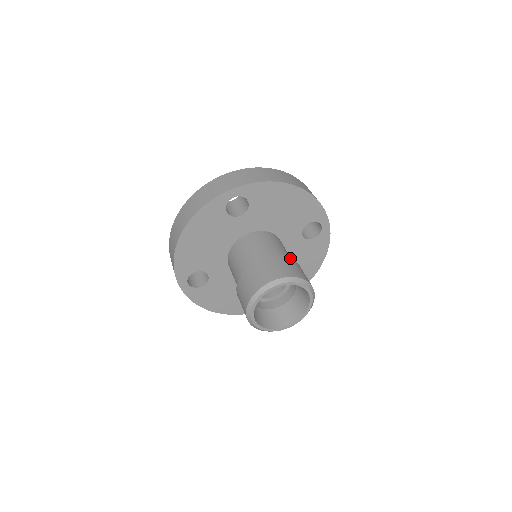
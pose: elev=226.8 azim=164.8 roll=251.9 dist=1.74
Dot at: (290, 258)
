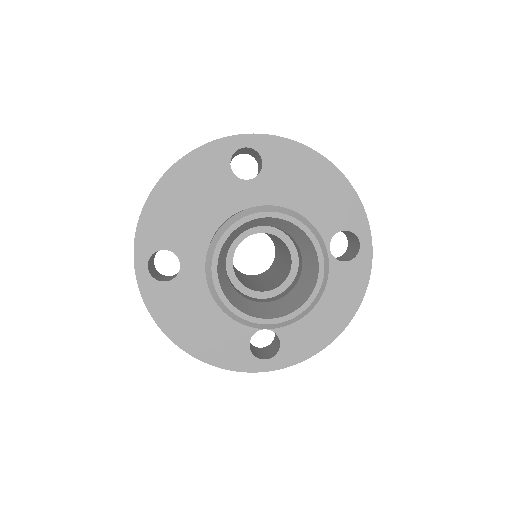
Dot at: occluded
